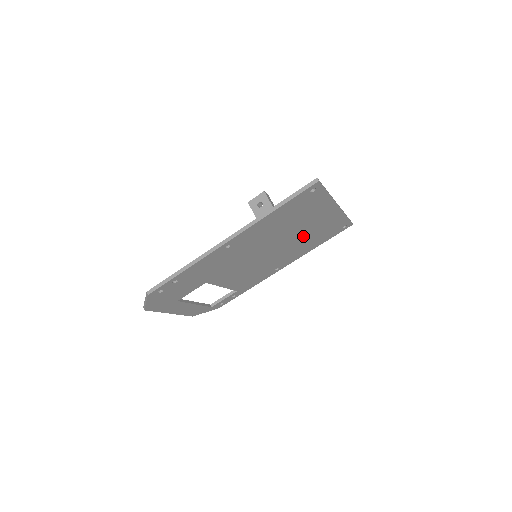
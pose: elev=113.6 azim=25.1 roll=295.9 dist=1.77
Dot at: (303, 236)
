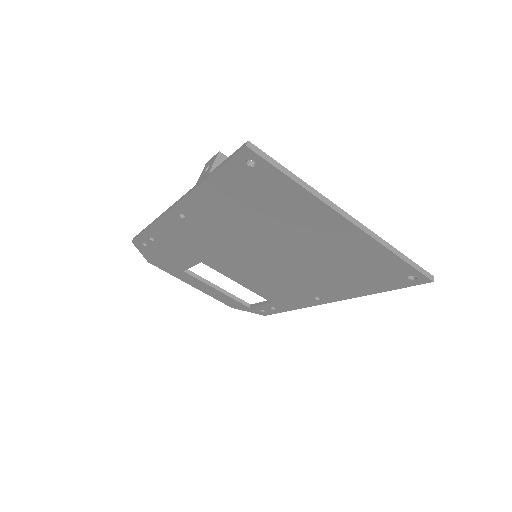
Dot at: (319, 256)
